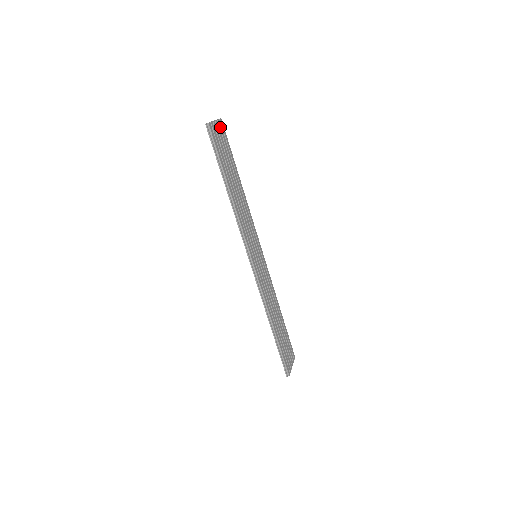
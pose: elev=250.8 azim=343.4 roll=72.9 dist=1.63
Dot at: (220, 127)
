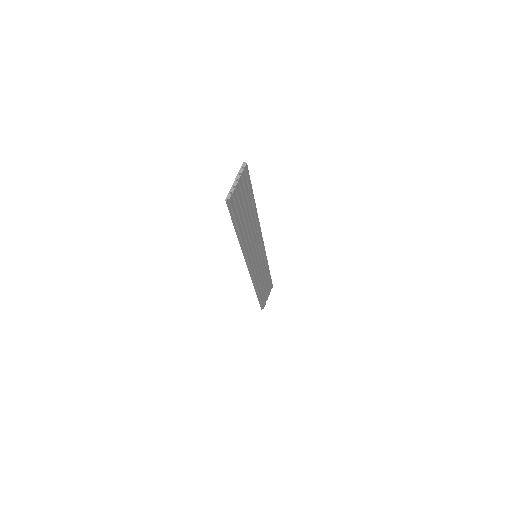
Dot at: (243, 178)
